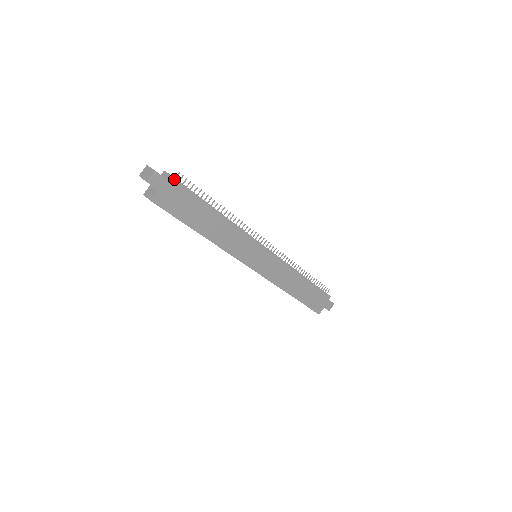
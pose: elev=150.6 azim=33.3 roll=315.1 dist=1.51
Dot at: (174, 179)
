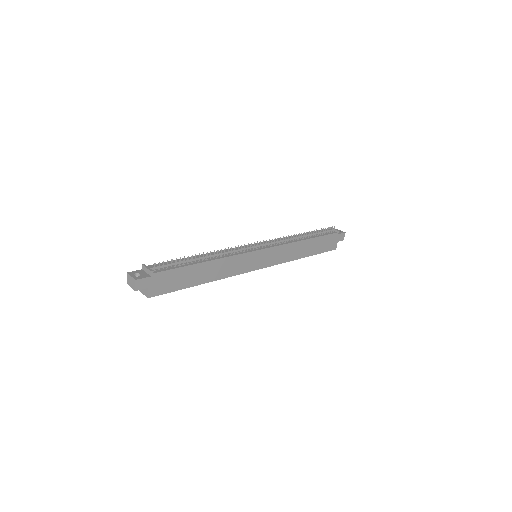
Dot at: (154, 270)
